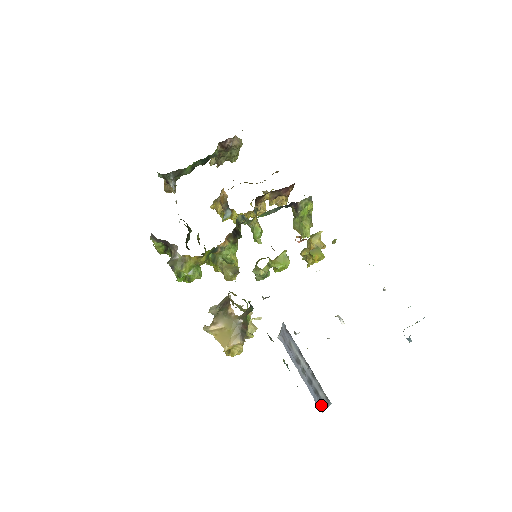
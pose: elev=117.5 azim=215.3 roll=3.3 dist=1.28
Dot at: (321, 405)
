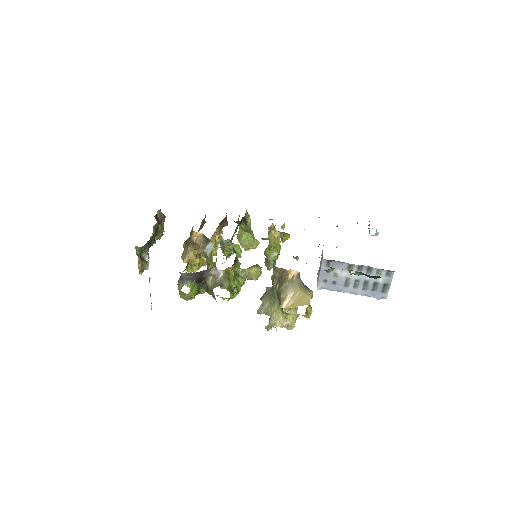
Dot at: (383, 293)
